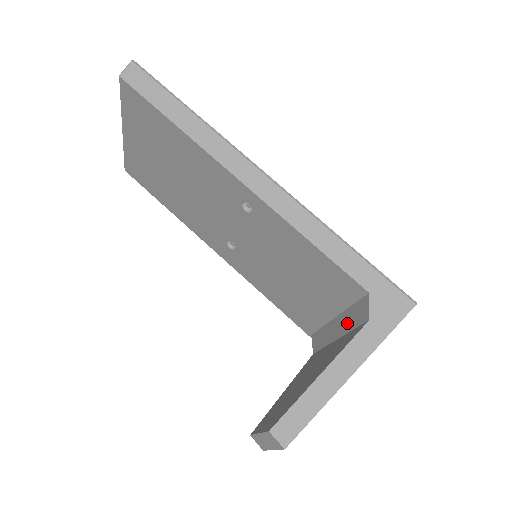
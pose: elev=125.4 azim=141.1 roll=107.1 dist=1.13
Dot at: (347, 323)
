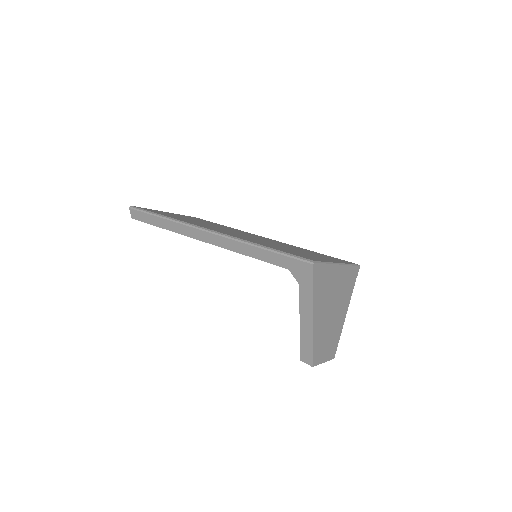
Dot at: occluded
